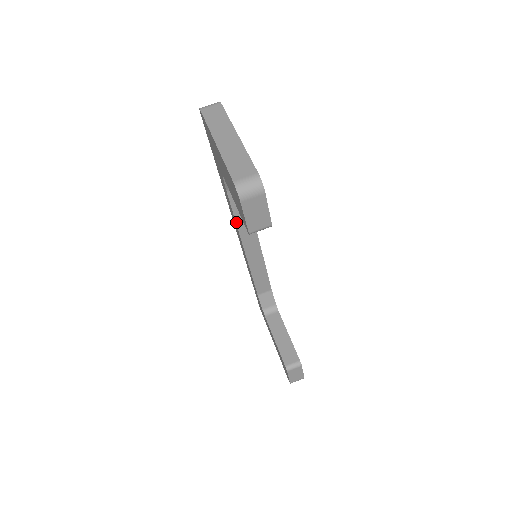
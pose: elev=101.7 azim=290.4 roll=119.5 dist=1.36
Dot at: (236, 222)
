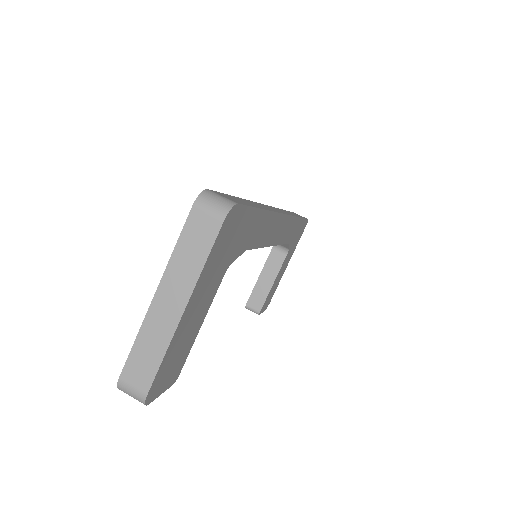
Dot at: occluded
